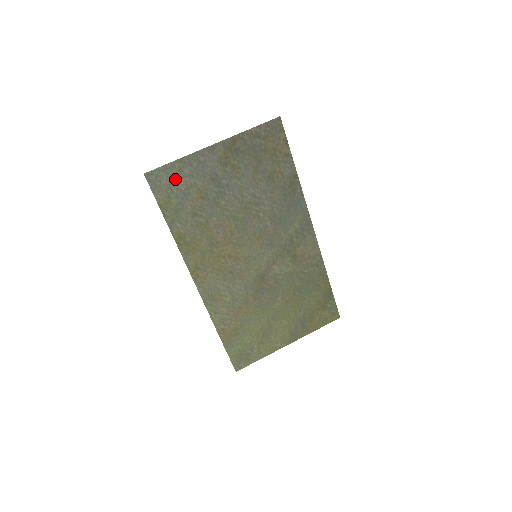
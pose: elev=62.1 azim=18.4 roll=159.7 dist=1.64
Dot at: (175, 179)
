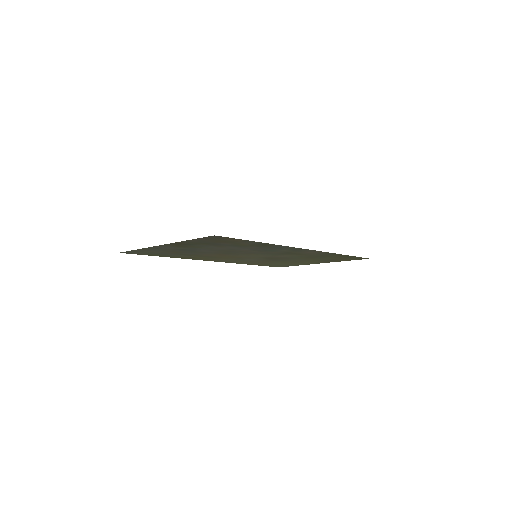
Dot at: (146, 251)
